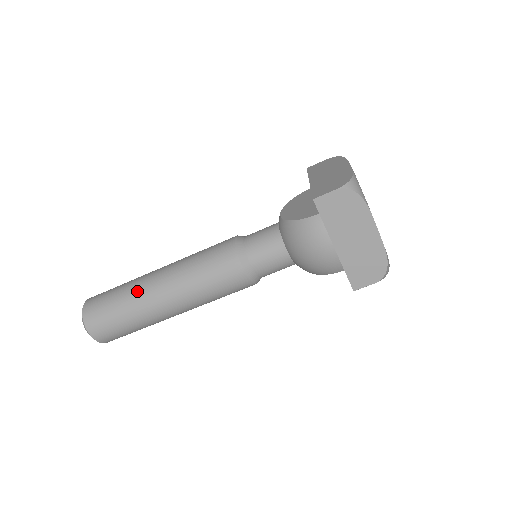
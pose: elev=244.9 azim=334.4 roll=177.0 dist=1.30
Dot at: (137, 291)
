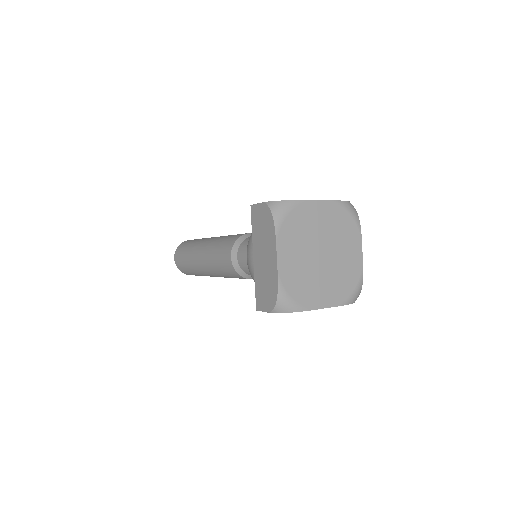
Dot at: (198, 242)
